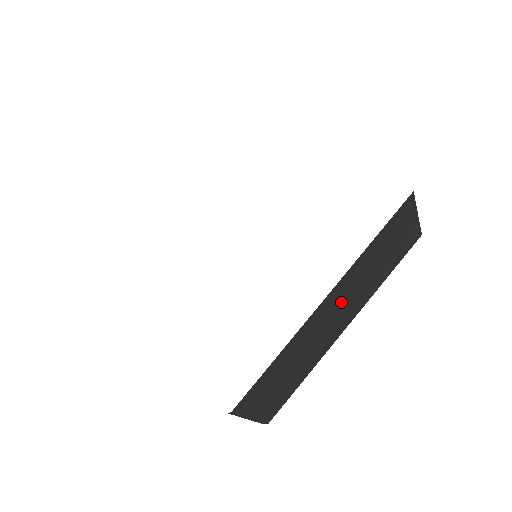
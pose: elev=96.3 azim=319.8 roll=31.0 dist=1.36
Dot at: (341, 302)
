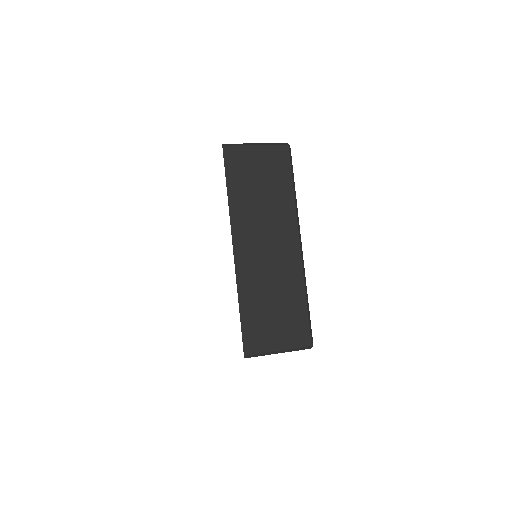
Dot at: (259, 238)
